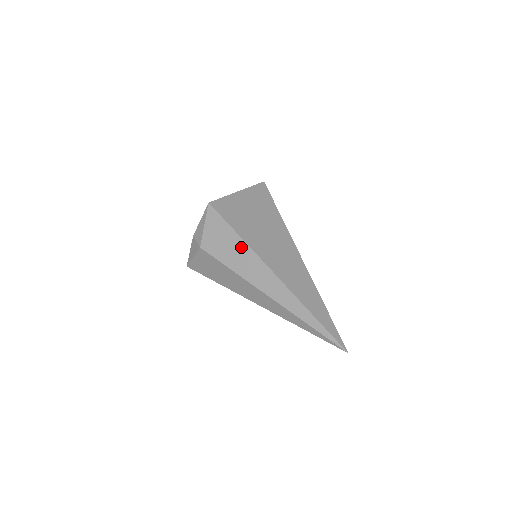
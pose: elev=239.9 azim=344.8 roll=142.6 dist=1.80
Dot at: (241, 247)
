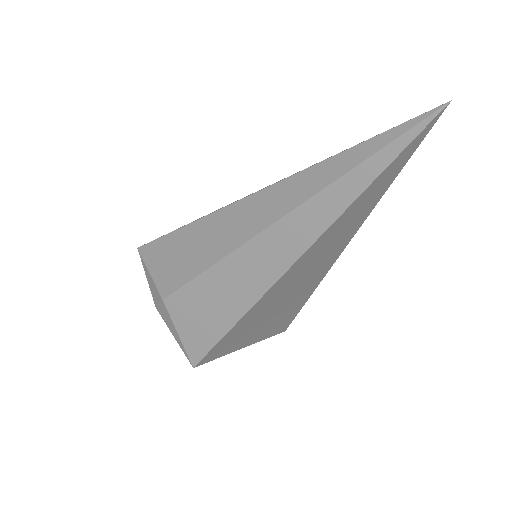
Dot at: (197, 231)
